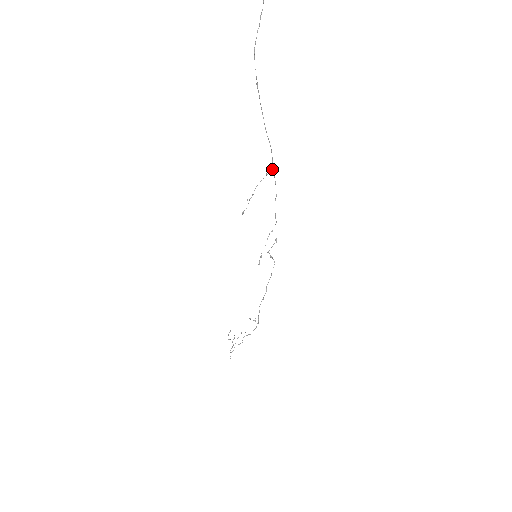
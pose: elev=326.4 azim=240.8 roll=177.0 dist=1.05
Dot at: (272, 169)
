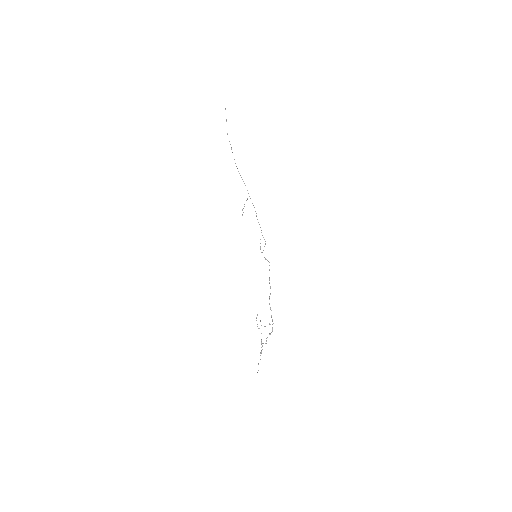
Dot at: occluded
